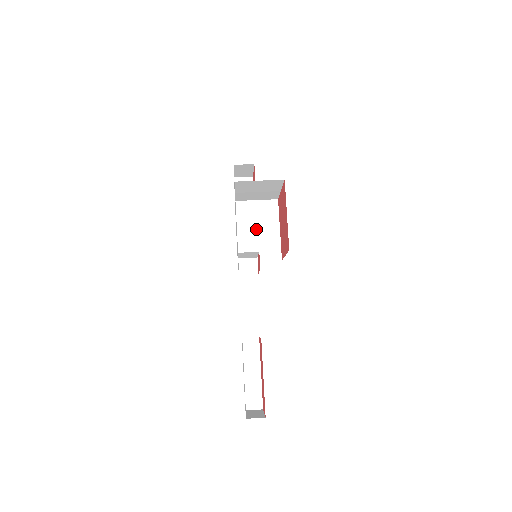
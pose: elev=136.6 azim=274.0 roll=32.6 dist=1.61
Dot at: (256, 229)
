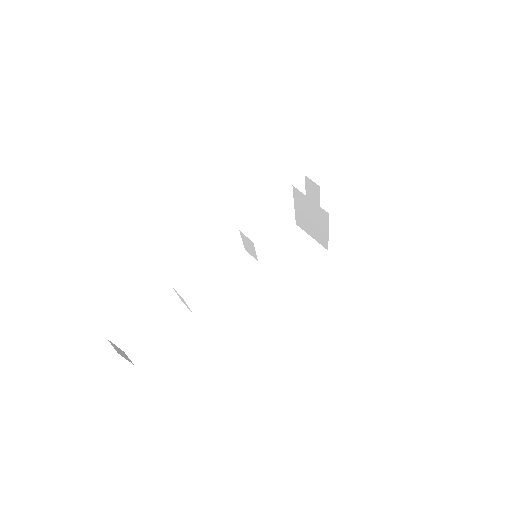
Dot at: (288, 255)
